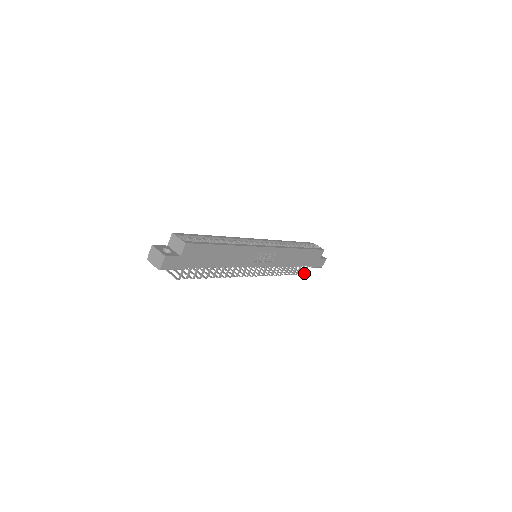
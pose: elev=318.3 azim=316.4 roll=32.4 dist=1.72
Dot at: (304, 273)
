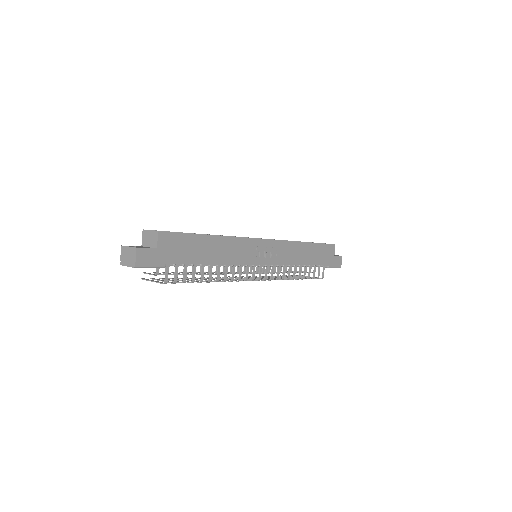
Dot at: (322, 276)
